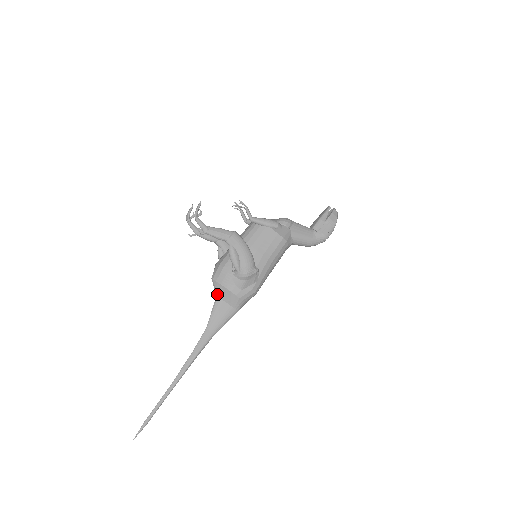
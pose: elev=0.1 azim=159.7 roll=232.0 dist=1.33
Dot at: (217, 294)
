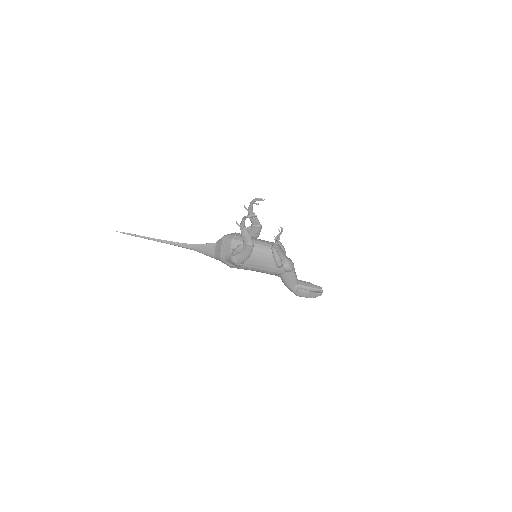
Dot at: (217, 243)
